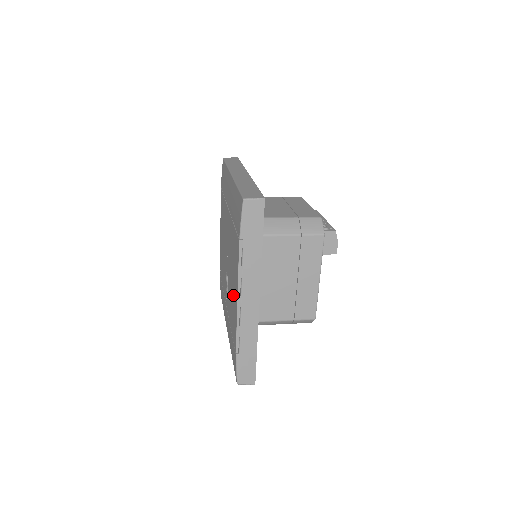
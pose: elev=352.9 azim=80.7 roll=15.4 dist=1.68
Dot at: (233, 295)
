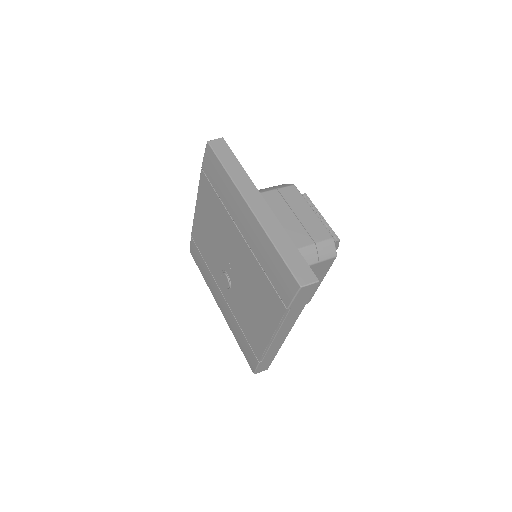
Dot at: (255, 319)
